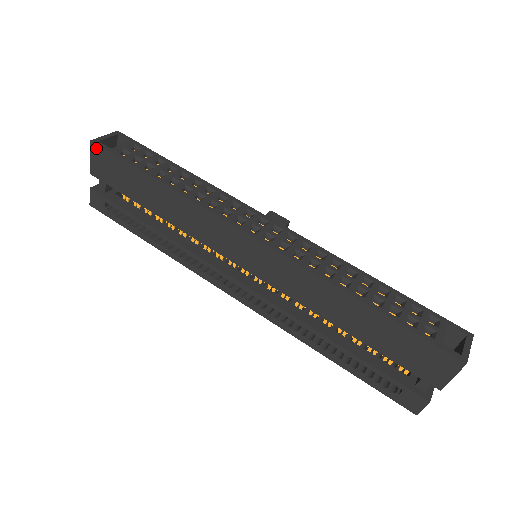
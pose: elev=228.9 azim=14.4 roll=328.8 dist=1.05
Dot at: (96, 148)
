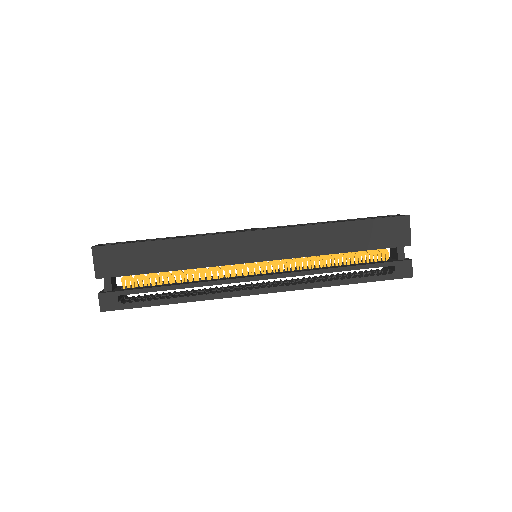
Dot at: (98, 250)
